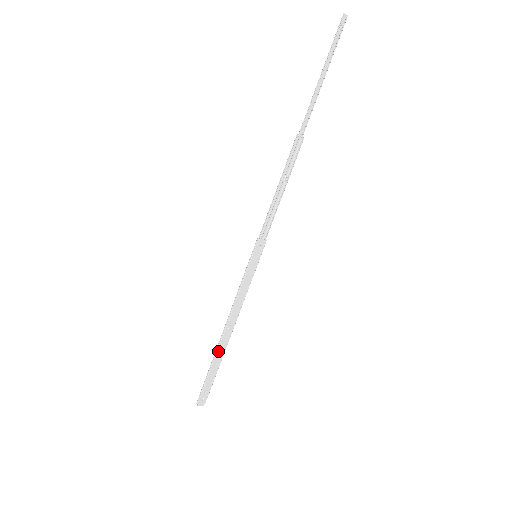
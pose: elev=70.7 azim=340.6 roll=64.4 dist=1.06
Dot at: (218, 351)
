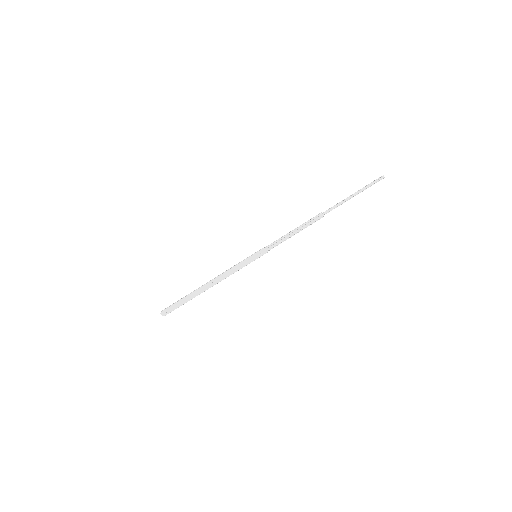
Dot at: (196, 291)
